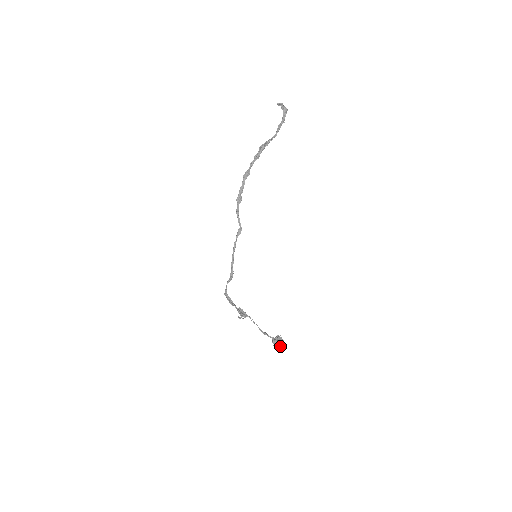
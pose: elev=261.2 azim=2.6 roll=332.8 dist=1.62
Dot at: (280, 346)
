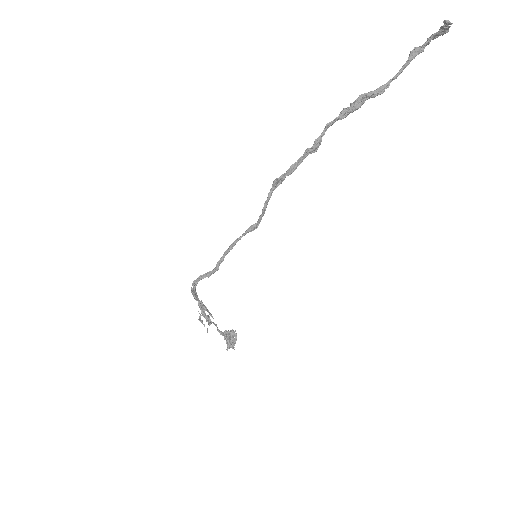
Dot at: occluded
